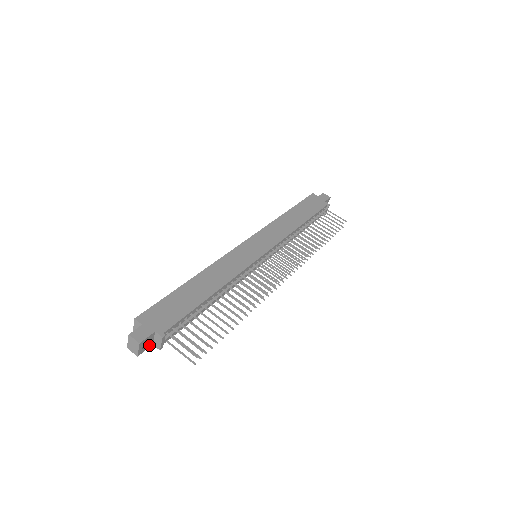
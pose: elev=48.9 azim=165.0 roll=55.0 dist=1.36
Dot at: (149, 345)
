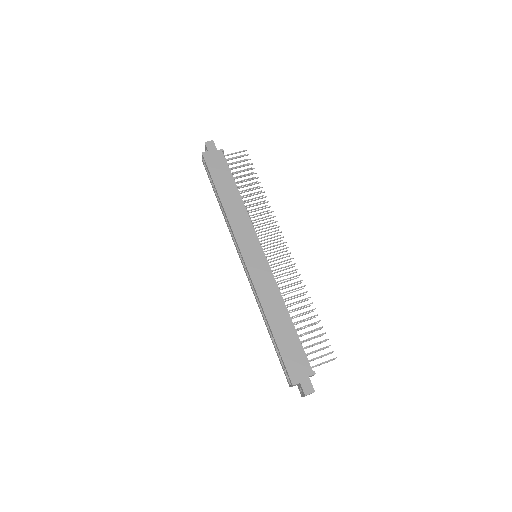
Dot at: occluded
